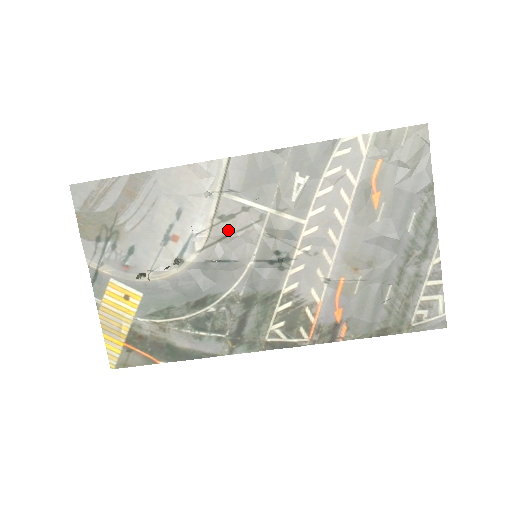
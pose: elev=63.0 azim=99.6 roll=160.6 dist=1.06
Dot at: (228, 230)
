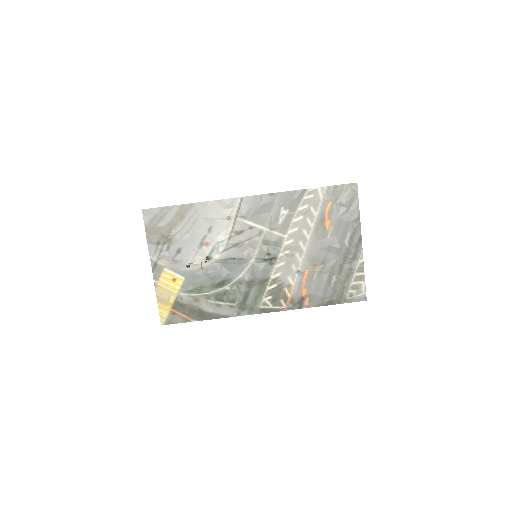
Dot at: (240, 240)
